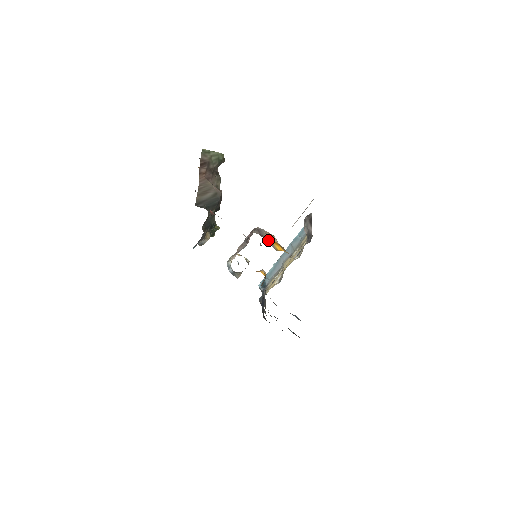
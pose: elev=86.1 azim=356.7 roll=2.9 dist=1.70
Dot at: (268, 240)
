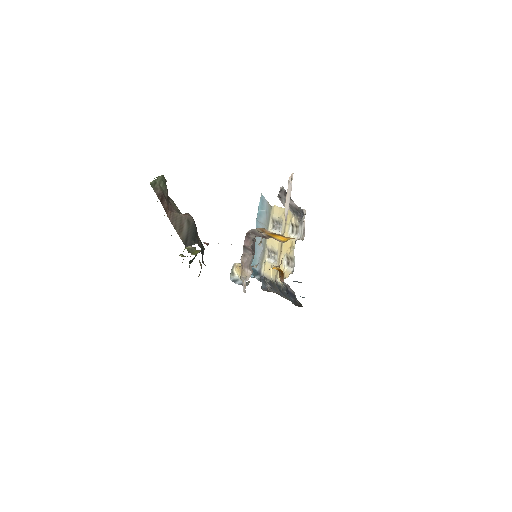
Dot at: occluded
